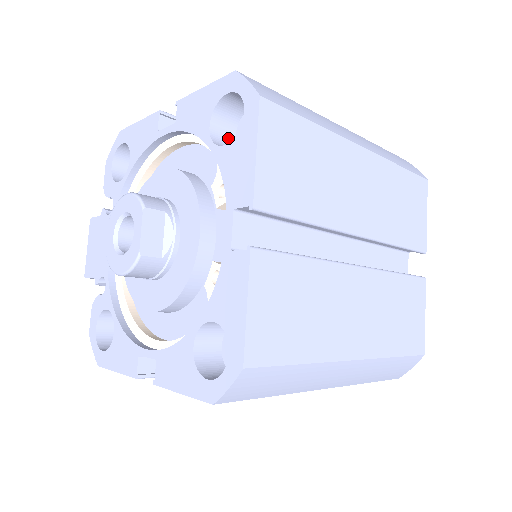
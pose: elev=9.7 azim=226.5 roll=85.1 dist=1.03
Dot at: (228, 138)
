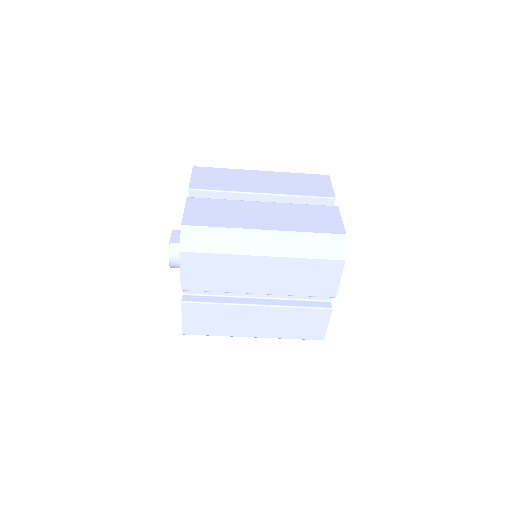
Dot at: occluded
